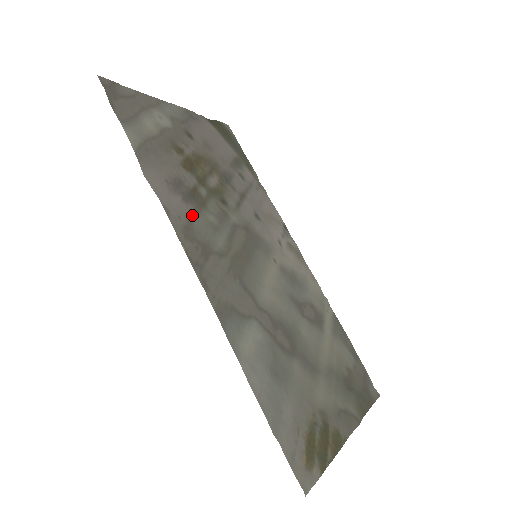
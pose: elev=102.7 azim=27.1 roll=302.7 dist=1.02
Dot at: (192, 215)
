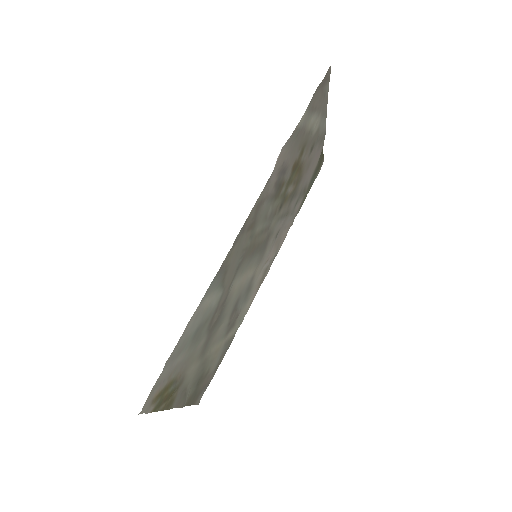
Dot at: (269, 197)
